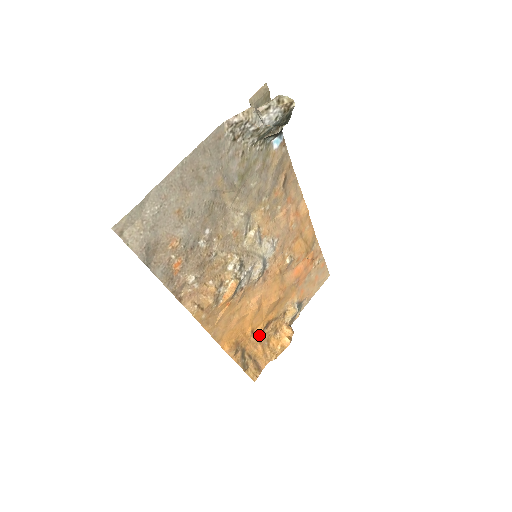
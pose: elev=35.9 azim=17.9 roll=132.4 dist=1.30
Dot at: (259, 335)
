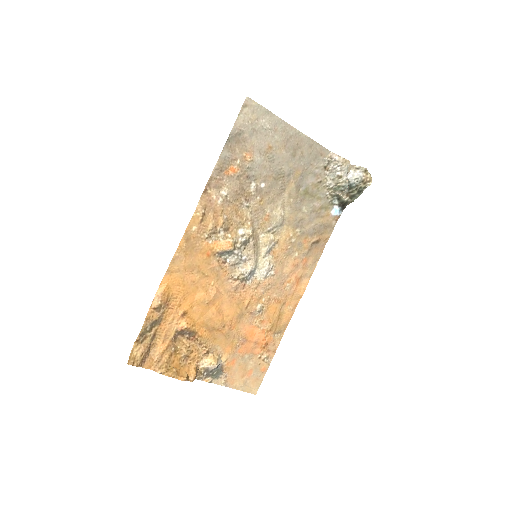
Dot at: (181, 328)
